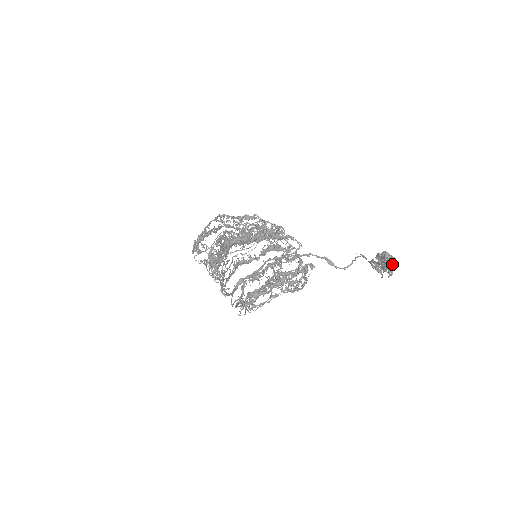
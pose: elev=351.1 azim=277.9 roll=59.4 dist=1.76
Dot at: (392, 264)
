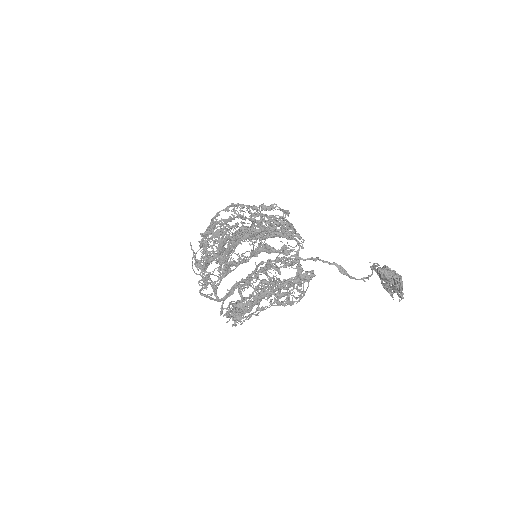
Dot at: (396, 284)
